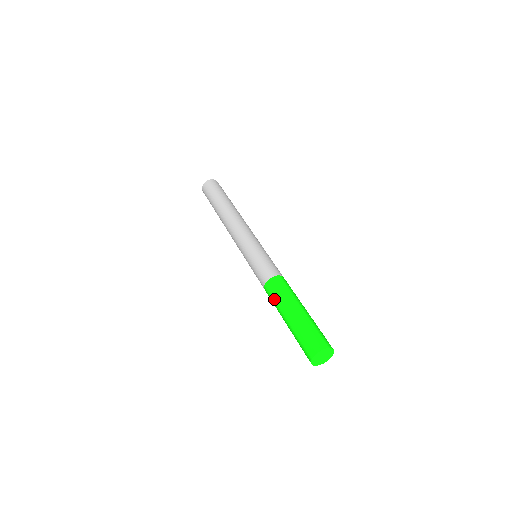
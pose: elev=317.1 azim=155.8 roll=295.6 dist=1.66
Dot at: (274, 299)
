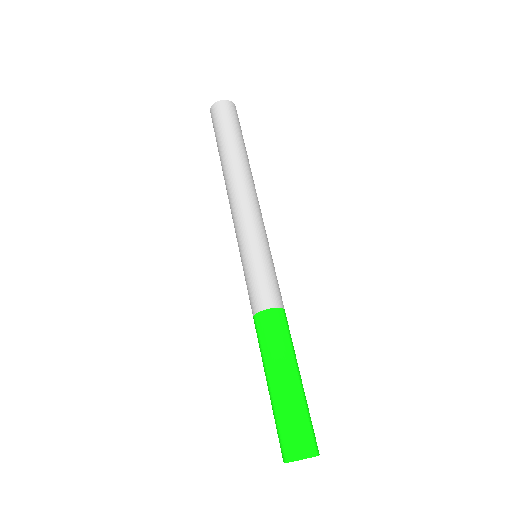
Dot at: occluded
